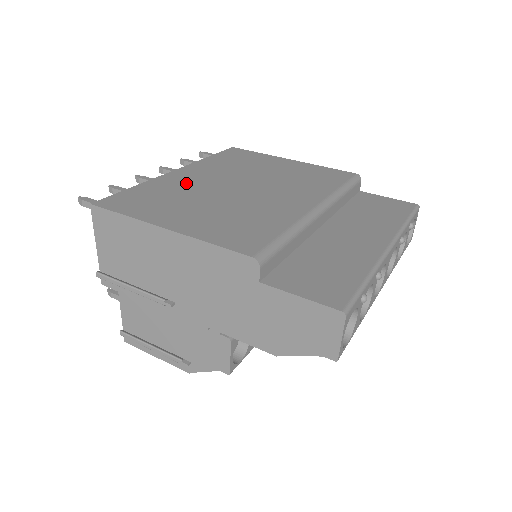
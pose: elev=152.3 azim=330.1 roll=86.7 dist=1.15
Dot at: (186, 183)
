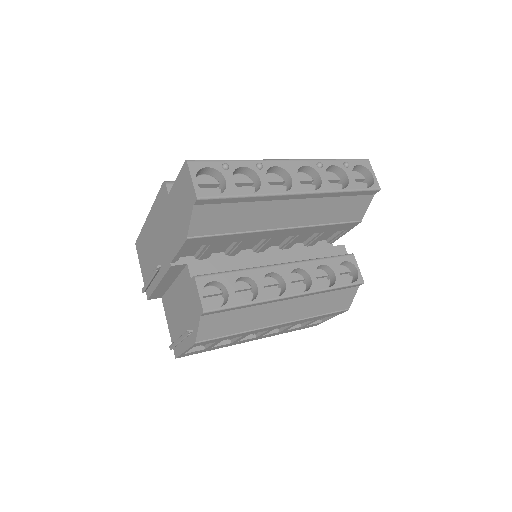
Dot at: occluded
